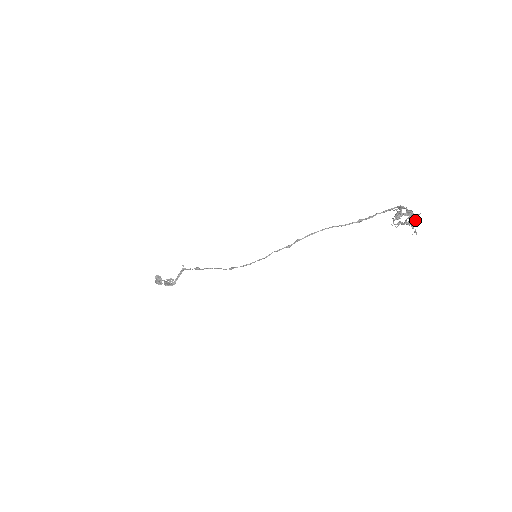
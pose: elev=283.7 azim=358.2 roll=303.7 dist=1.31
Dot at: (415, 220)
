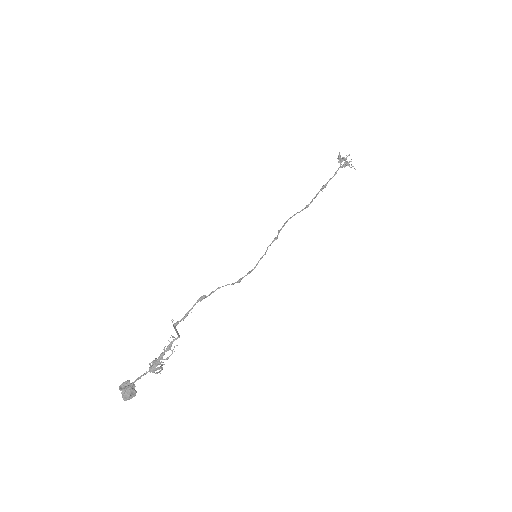
Dot at: (348, 164)
